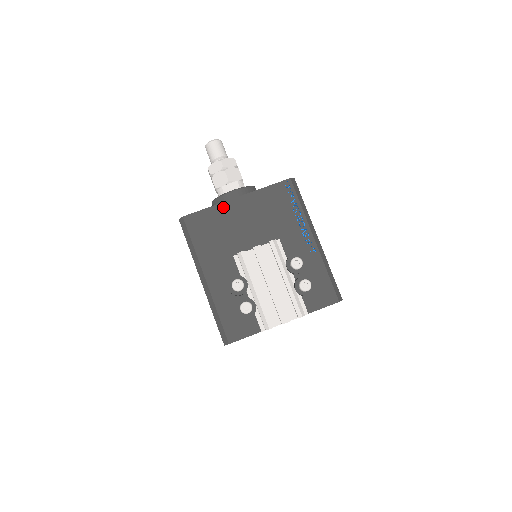
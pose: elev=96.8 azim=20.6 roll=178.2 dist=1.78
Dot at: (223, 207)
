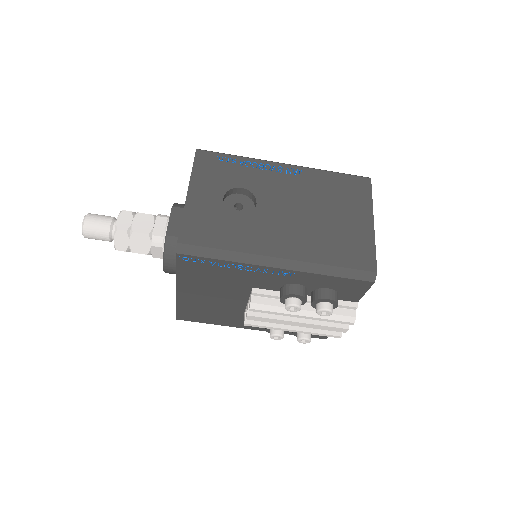
Dot at: (182, 301)
